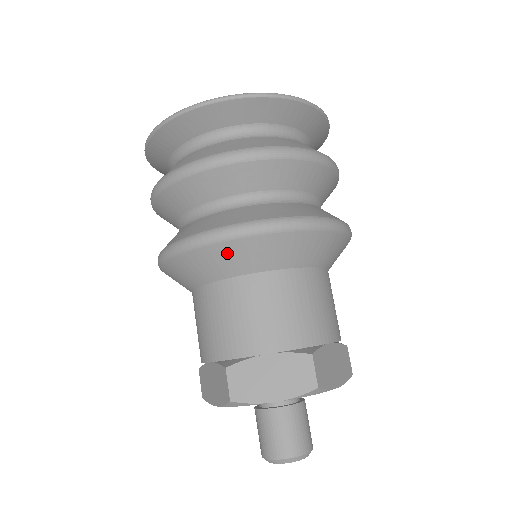
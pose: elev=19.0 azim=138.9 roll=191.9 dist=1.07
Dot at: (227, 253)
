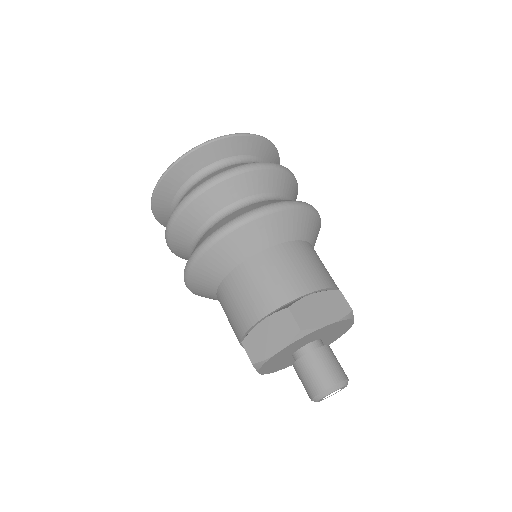
Dot at: (269, 225)
